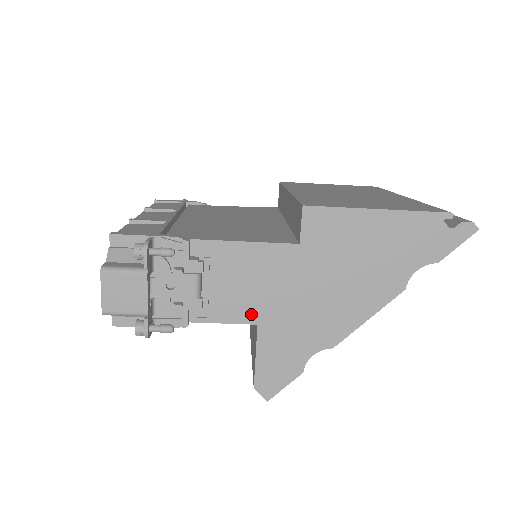
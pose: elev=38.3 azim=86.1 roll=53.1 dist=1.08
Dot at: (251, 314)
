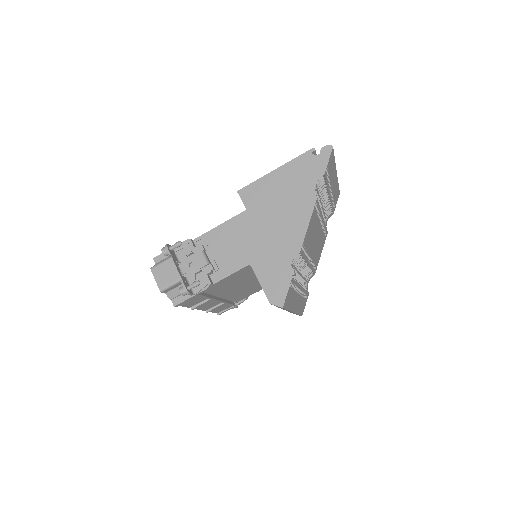
Dot at: (243, 260)
